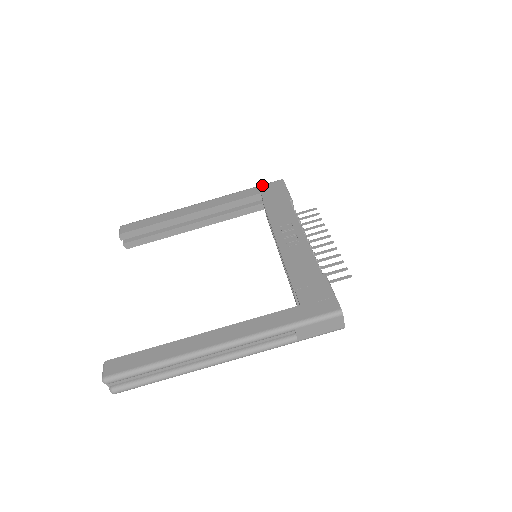
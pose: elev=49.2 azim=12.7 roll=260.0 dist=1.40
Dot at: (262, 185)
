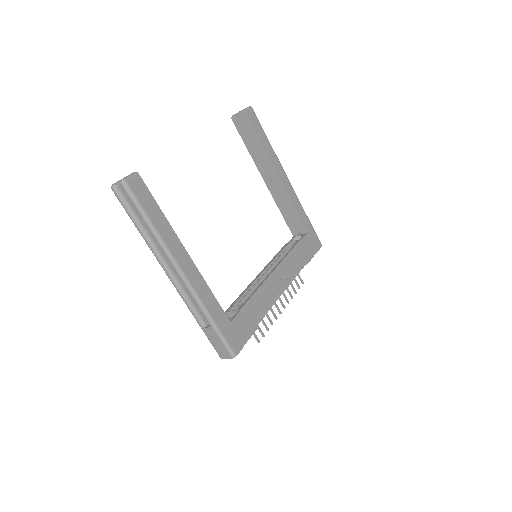
Dot at: (314, 230)
